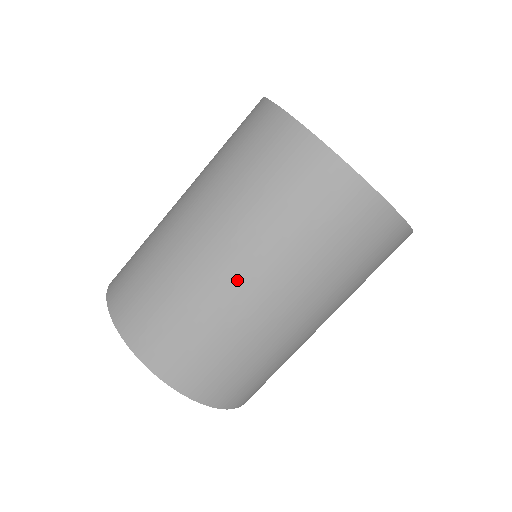
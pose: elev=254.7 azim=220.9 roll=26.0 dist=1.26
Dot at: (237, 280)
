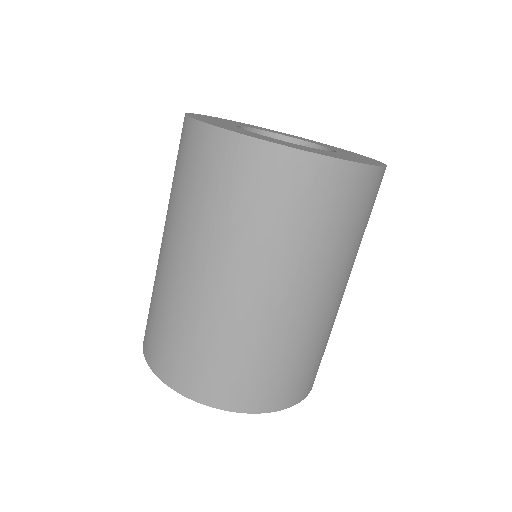
Dot at: (169, 262)
